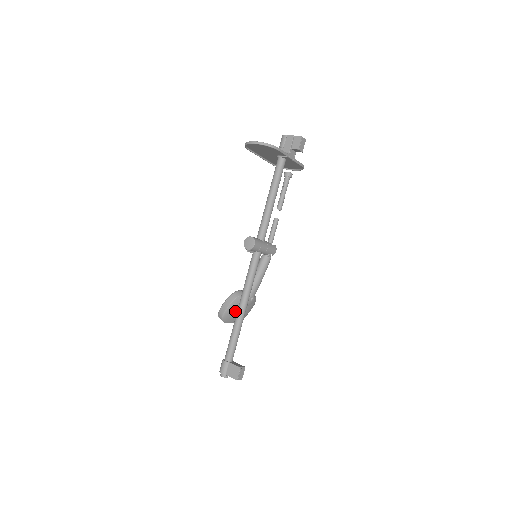
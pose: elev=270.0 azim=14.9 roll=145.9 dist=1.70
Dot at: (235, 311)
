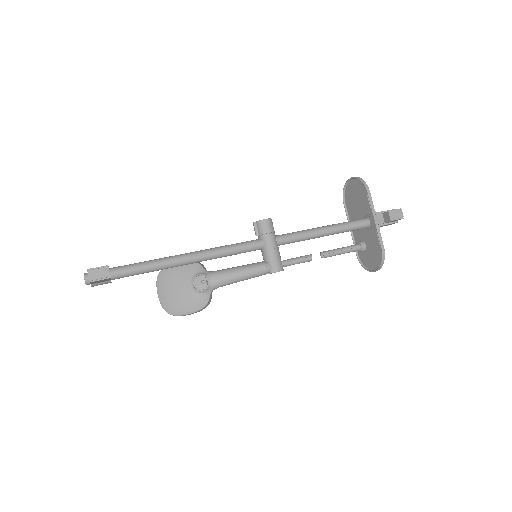
Dot at: (178, 277)
